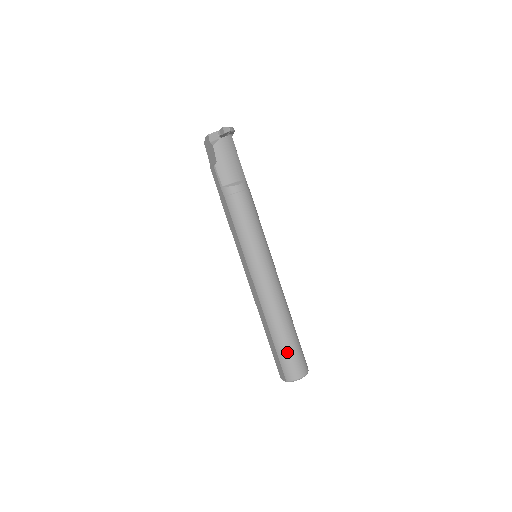
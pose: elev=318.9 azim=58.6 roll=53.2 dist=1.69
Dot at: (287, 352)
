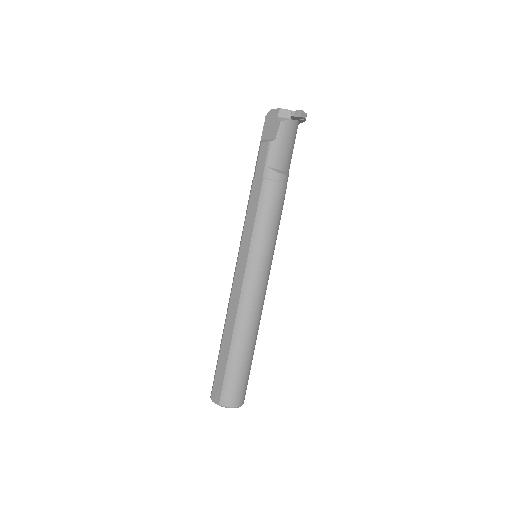
Dot at: (238, 372)
